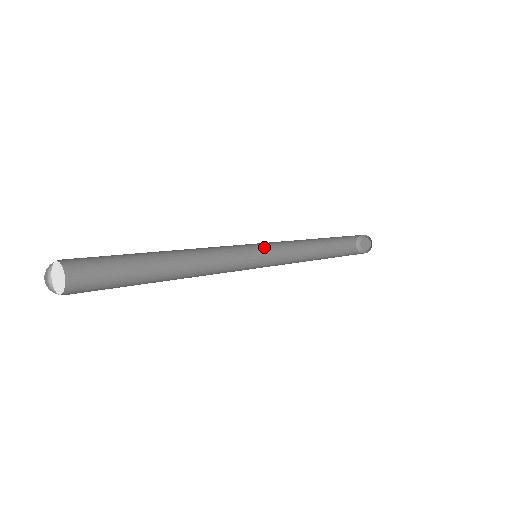
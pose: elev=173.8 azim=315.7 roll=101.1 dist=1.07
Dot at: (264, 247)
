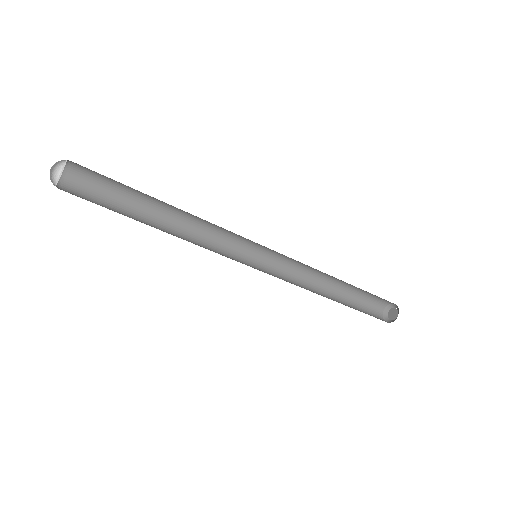
Dot at: (267, 269)
